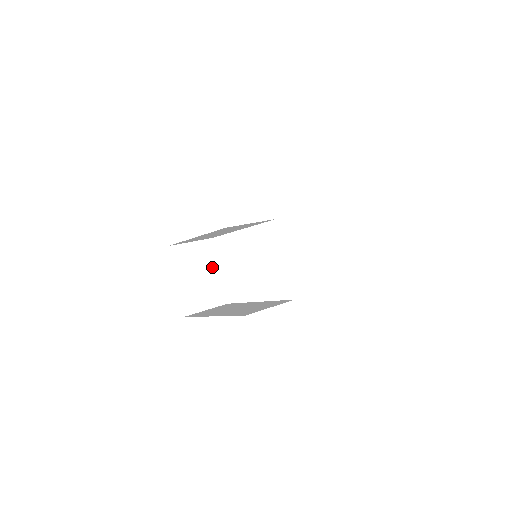
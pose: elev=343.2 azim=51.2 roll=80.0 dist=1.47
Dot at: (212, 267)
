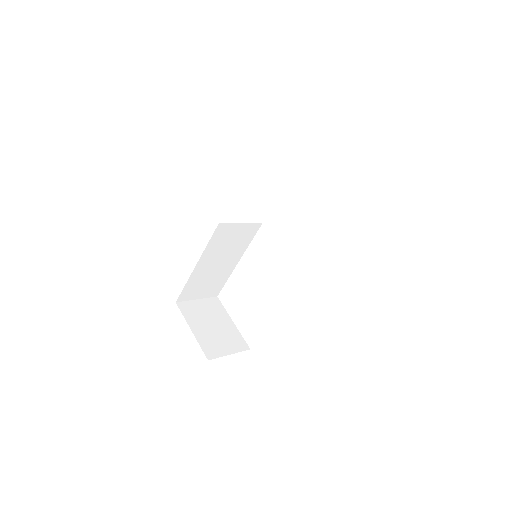
Dot at: (224, 319)
